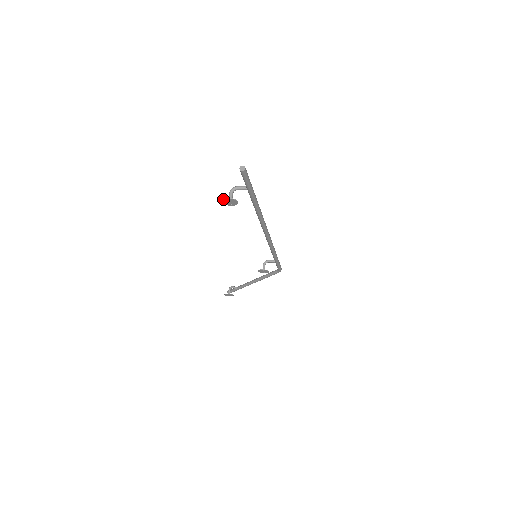
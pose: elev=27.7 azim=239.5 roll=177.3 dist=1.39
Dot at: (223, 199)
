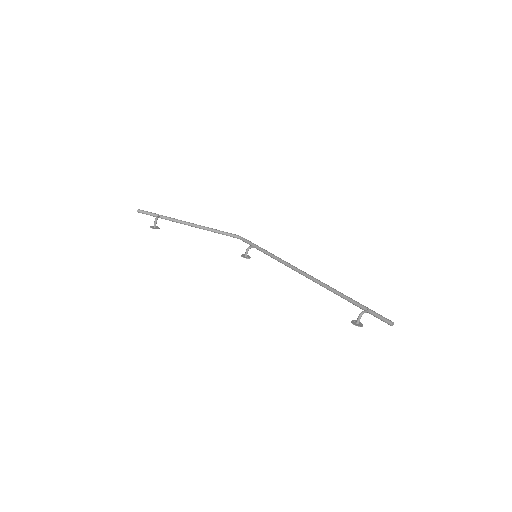
Dot at: occluded
